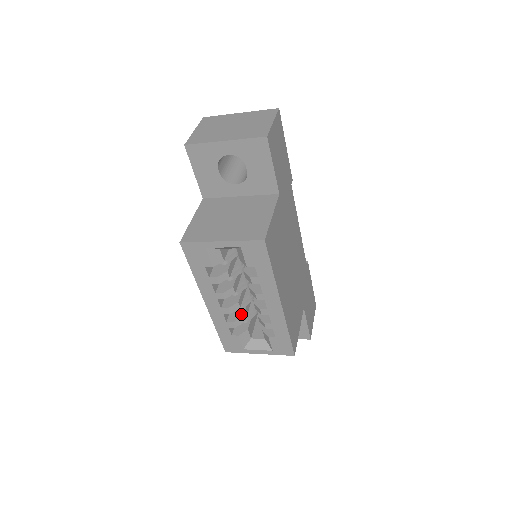
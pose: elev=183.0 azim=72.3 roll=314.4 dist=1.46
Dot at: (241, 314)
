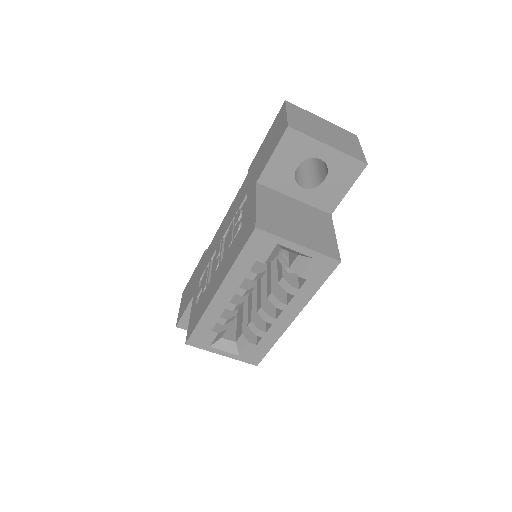
Dot at: (234, 312)
